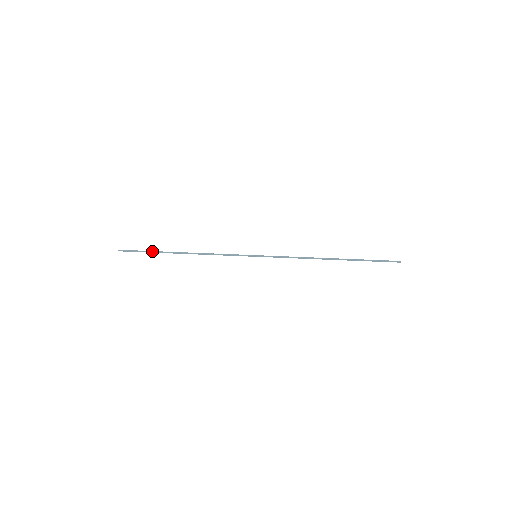
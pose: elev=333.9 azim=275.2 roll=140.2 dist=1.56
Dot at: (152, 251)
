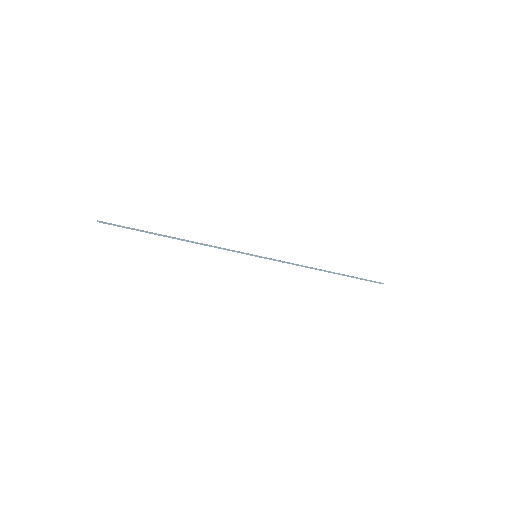
Dot at: (140, 231)
